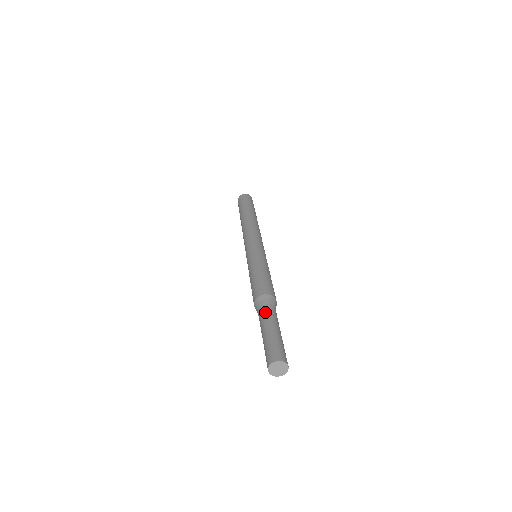
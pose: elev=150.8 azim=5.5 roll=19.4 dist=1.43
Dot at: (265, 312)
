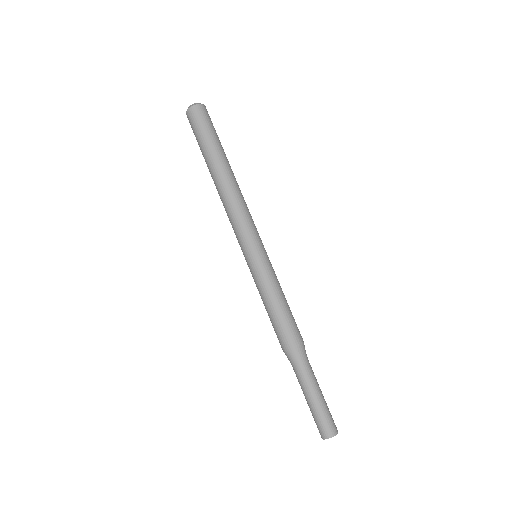
Dot at: (295, 373)
